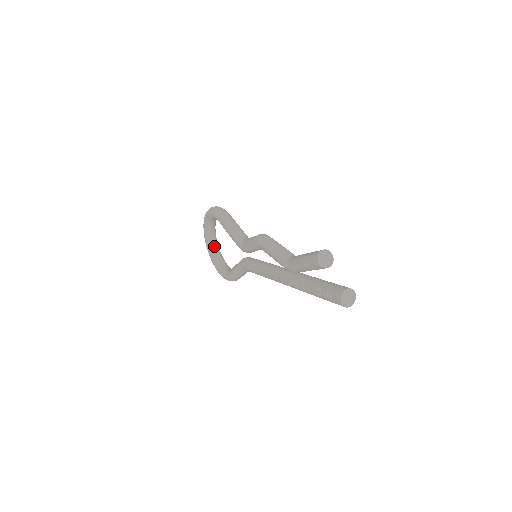
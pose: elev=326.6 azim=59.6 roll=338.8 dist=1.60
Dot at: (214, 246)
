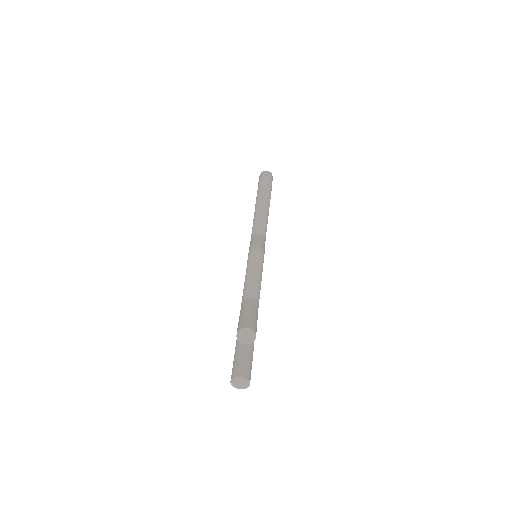
Dot at: occluded
